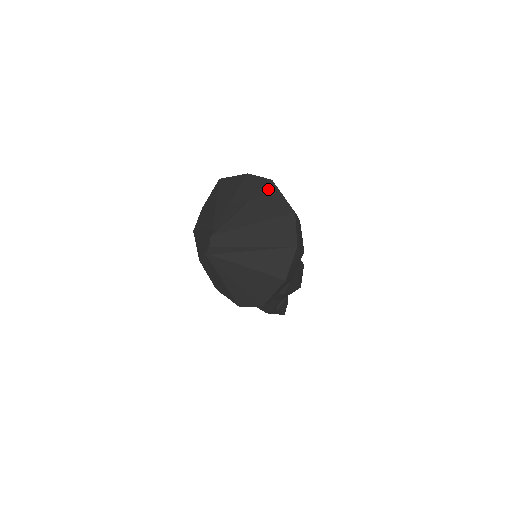
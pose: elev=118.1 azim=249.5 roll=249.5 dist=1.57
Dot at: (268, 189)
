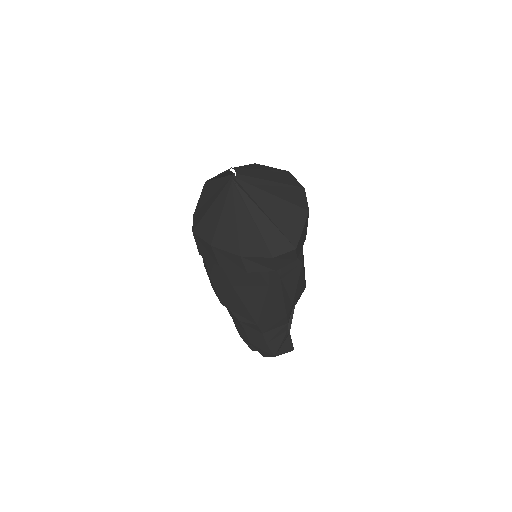
Dot at: (257, 164)
